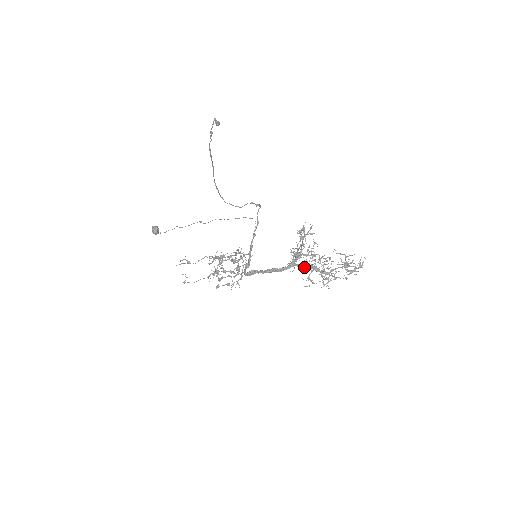
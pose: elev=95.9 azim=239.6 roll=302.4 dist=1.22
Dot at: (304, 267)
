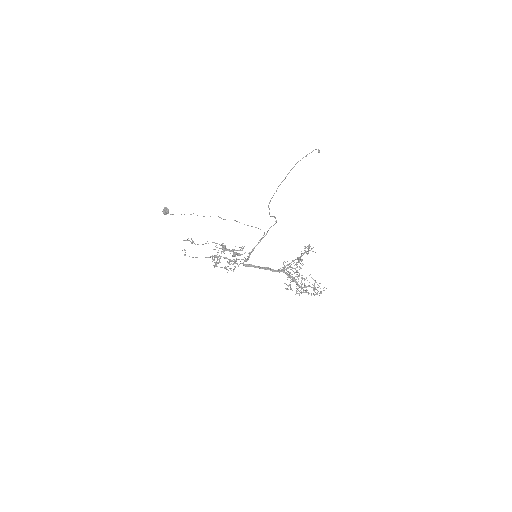
Dot at: (289, 276)
